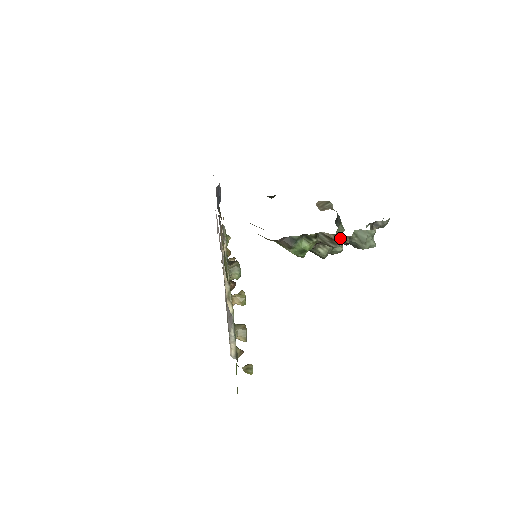
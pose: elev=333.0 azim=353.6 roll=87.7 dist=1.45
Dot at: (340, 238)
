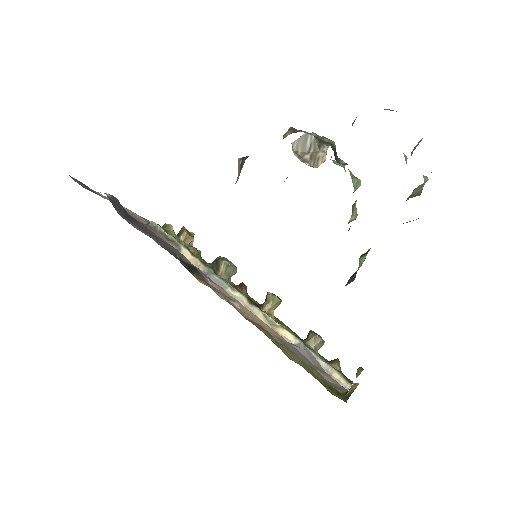
Dot at: occluded
